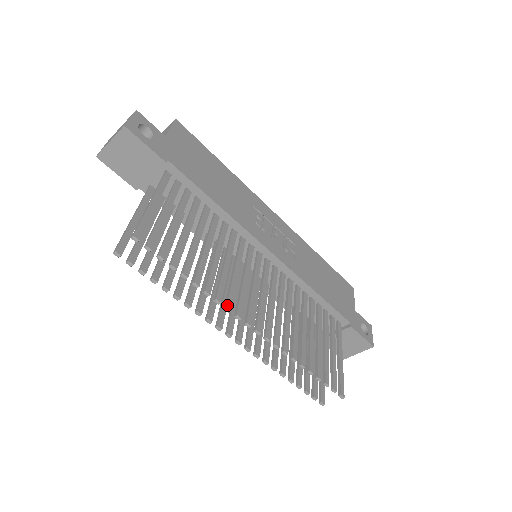
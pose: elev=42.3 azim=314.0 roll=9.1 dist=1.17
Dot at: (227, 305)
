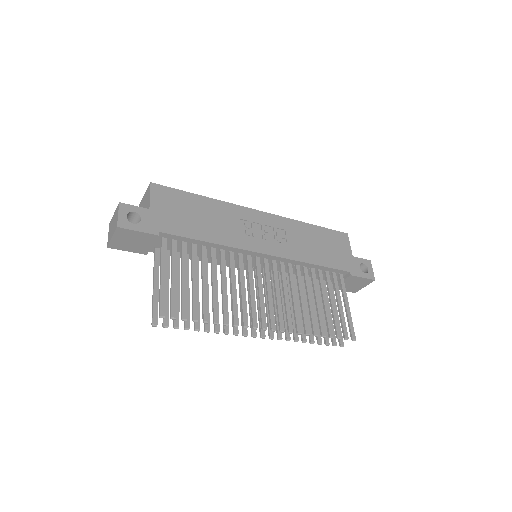
Dot at: (244, 324)
